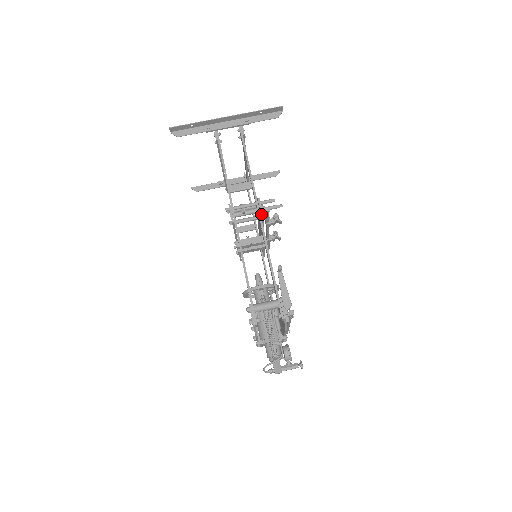
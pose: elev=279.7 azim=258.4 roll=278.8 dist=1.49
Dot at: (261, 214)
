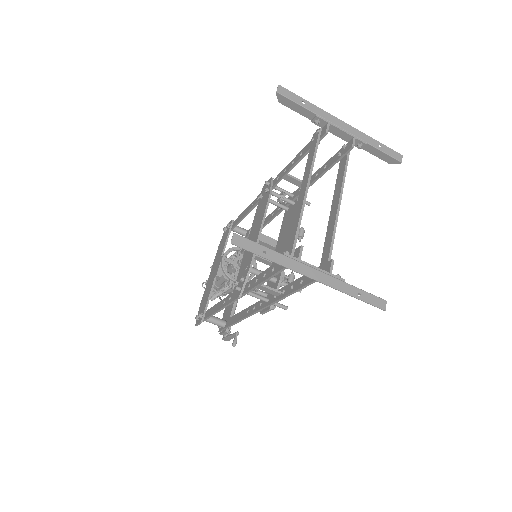
Dot at: occluded
